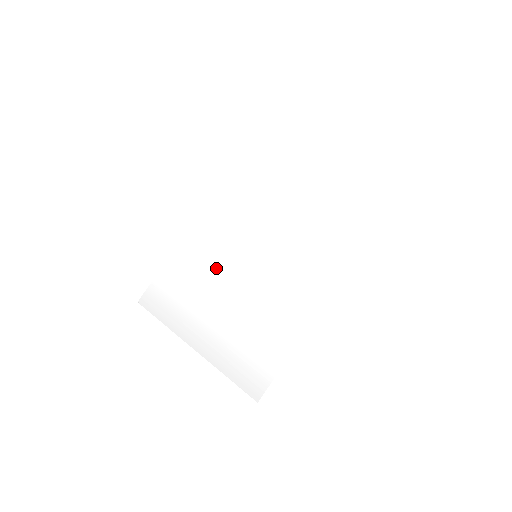
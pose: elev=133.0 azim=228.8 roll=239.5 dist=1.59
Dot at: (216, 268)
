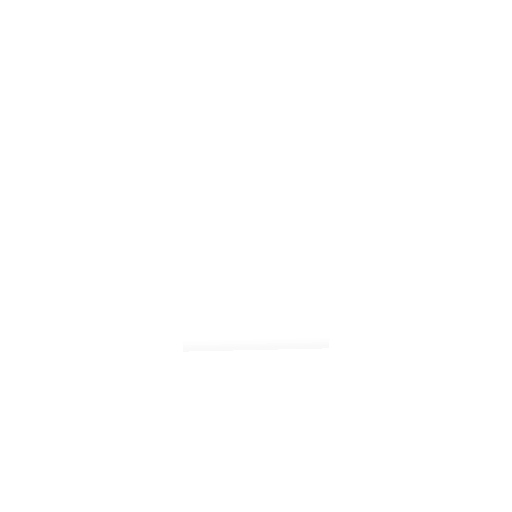
Dot at: (230, 285)
